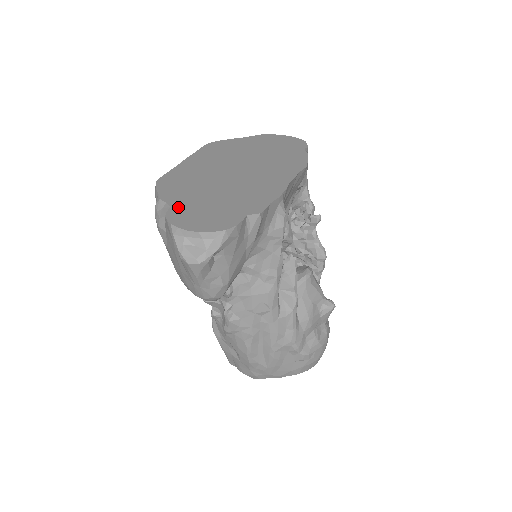
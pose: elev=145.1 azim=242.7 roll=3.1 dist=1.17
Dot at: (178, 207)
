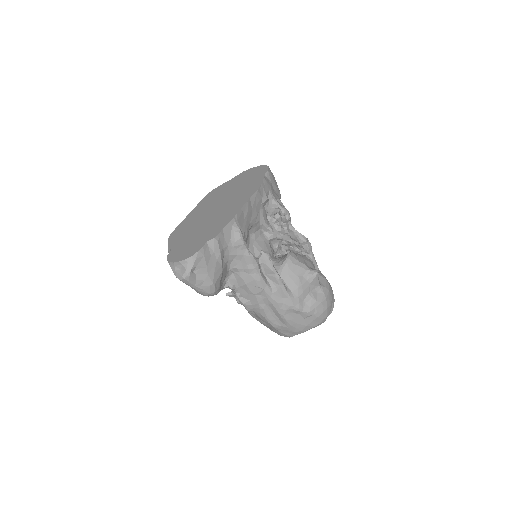
Dot at: (174, 249)
